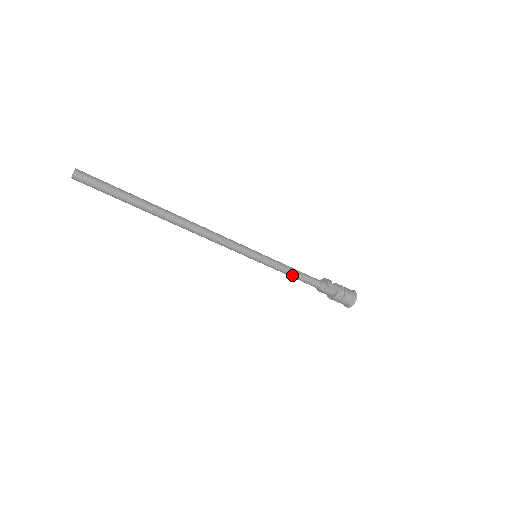
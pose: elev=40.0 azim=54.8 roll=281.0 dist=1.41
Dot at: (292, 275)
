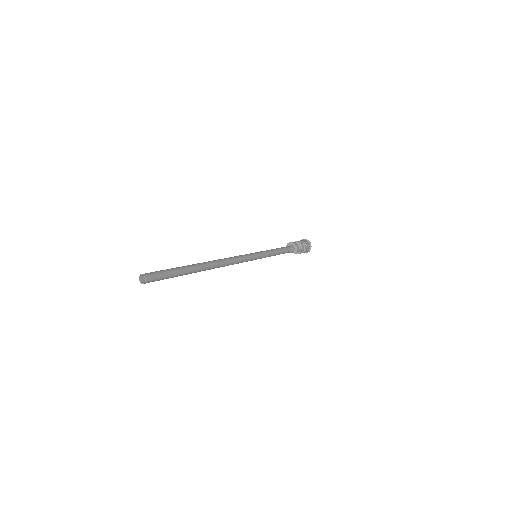
Dot at: (275, 255)
